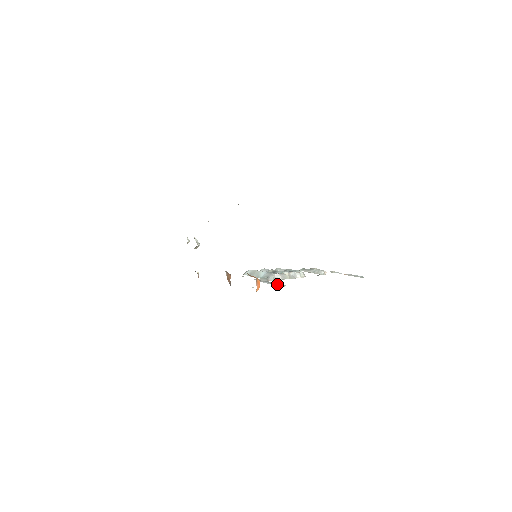
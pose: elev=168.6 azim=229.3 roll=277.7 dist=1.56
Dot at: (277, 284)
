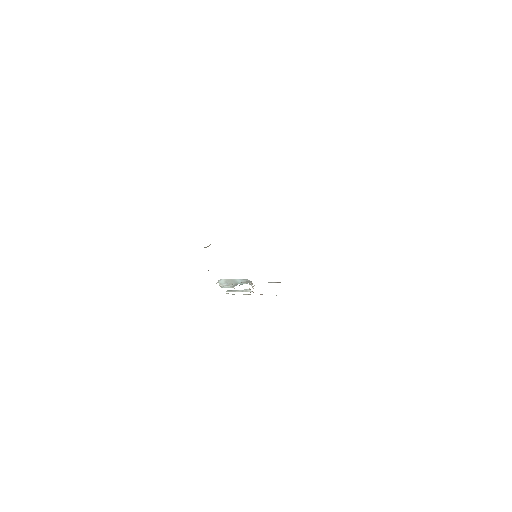
Dot at: (271, 282)
